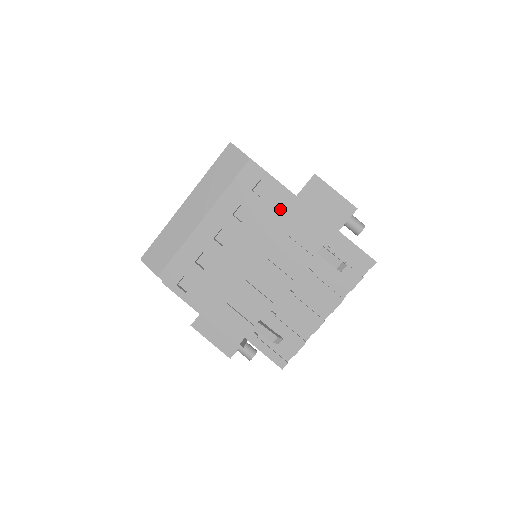
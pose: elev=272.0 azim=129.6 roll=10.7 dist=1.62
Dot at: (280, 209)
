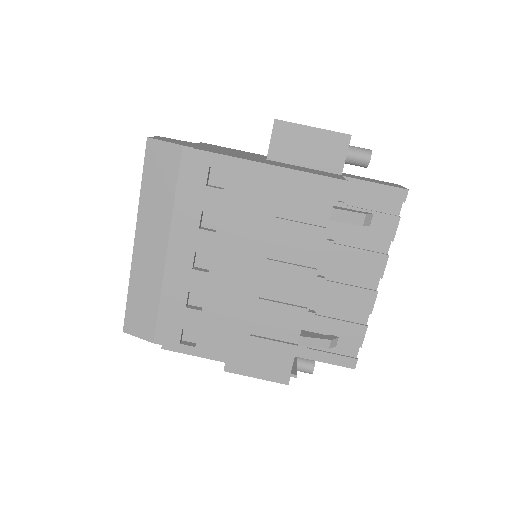
Dot at: (254, 191)
